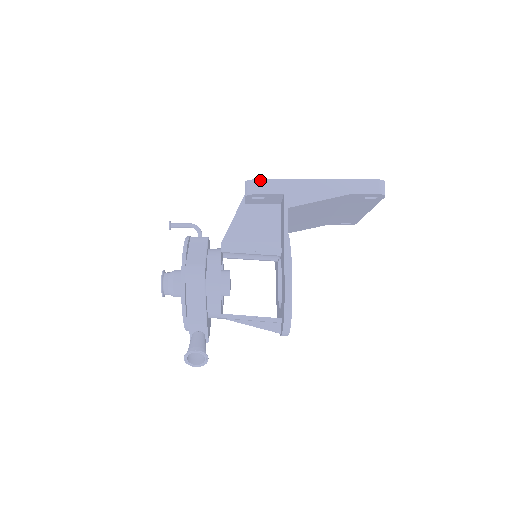
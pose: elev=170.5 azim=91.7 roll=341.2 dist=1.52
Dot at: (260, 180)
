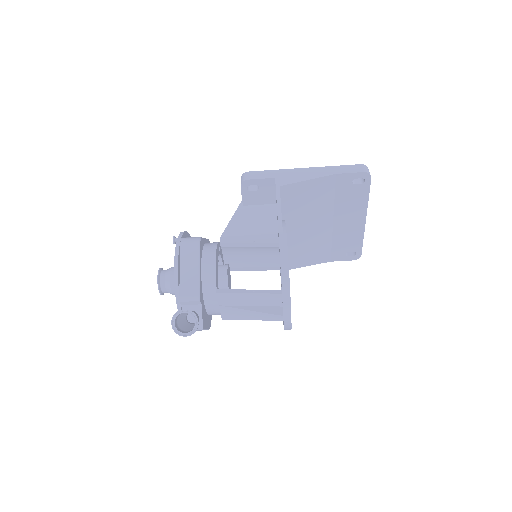
Dot at: (254, 171)
